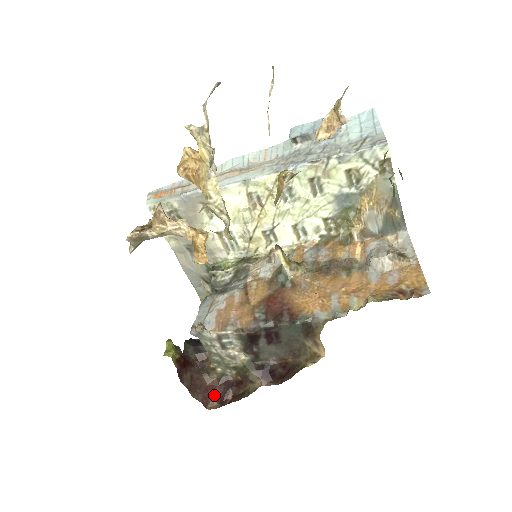
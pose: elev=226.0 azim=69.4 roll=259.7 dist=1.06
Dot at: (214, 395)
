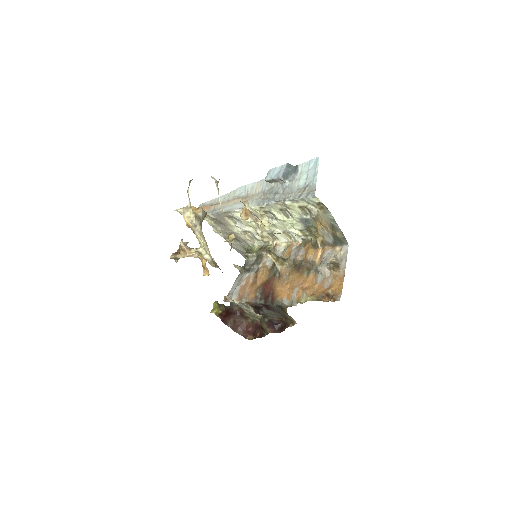
Dot at: (250, 332)
